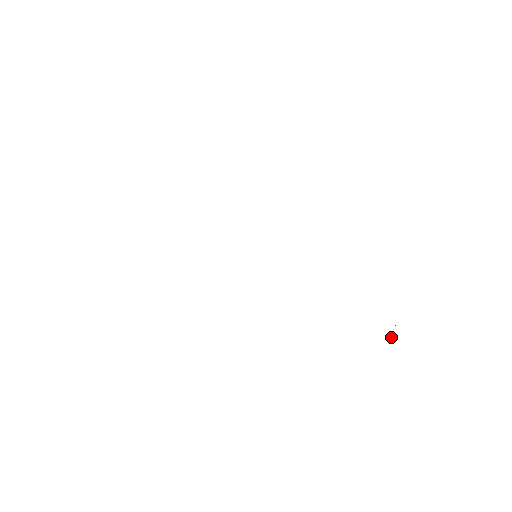
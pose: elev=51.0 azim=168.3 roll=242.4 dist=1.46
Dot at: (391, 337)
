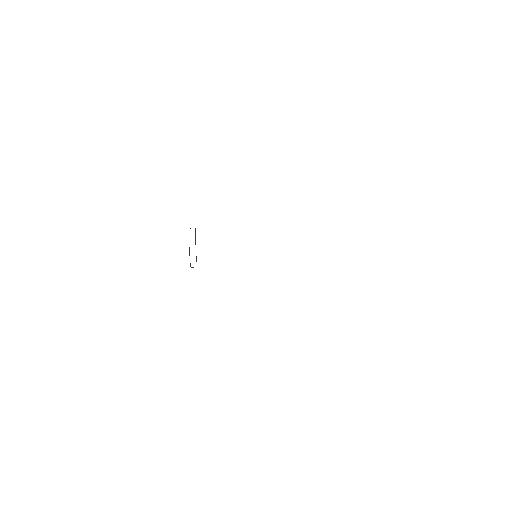
Dot at: occluded
